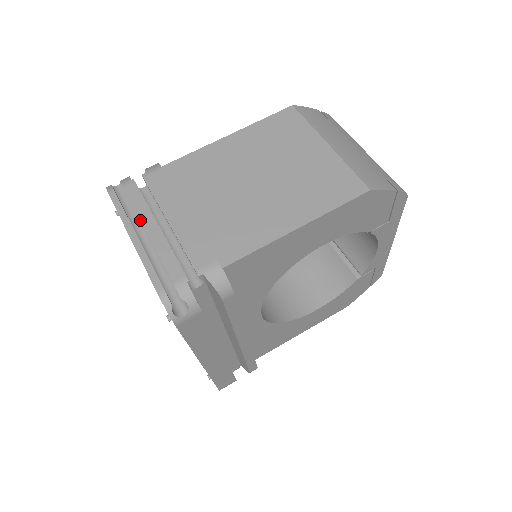
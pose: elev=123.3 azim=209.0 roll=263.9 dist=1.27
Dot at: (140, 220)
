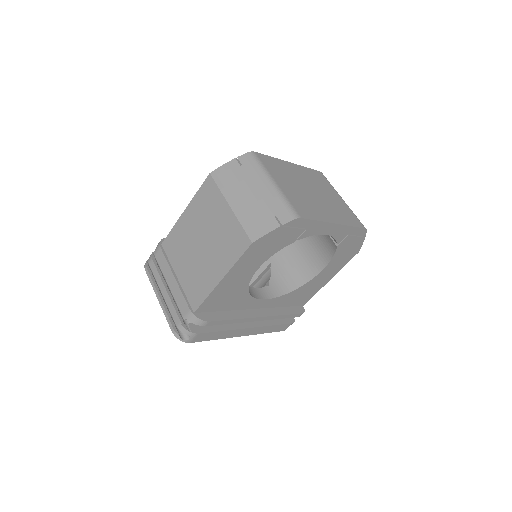
Dot at: (159, 286)
